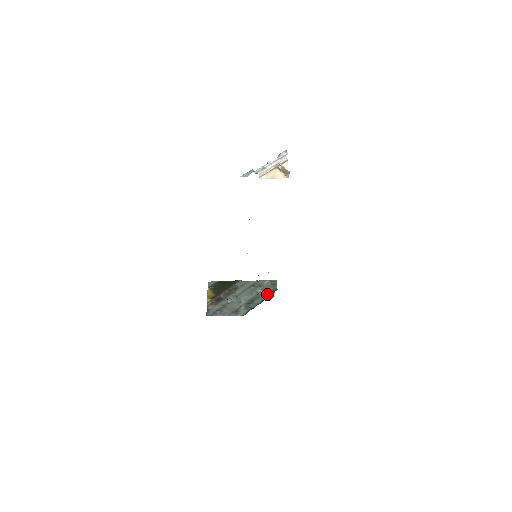
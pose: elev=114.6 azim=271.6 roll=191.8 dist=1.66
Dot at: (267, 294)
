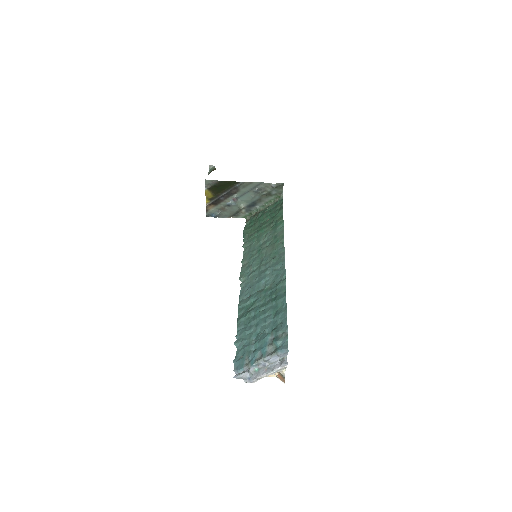
Dot at: (270, 198)
